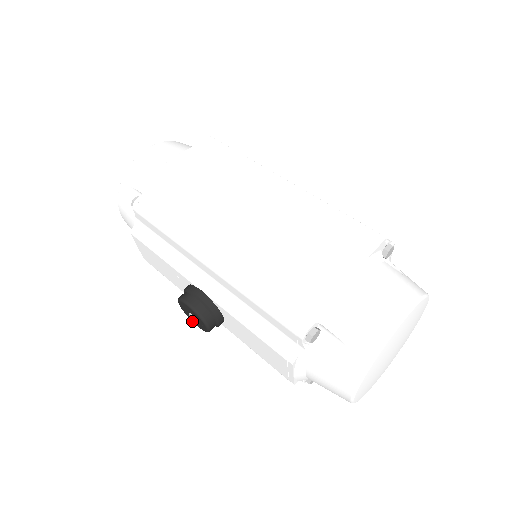
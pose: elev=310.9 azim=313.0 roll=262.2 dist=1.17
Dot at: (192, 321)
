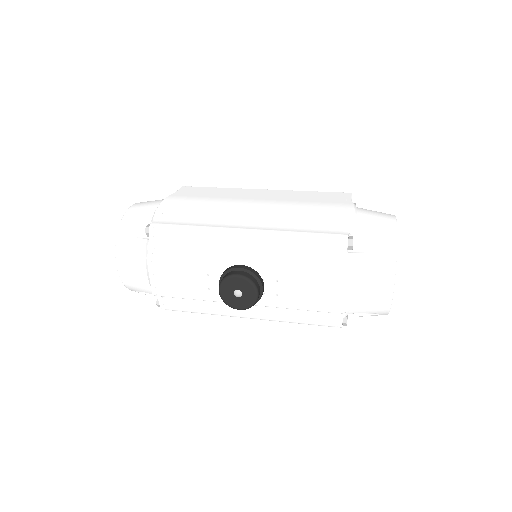
Dot at: (233, 307)
